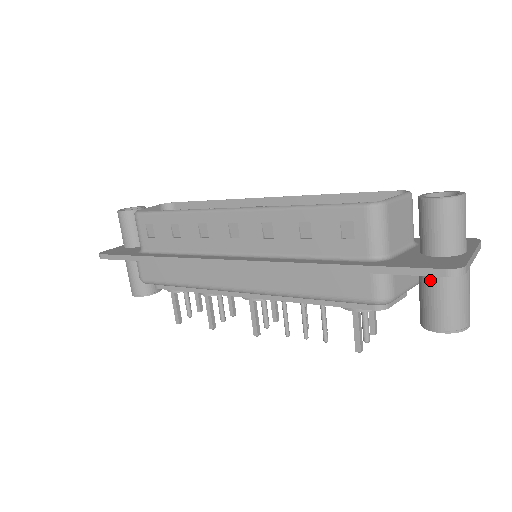
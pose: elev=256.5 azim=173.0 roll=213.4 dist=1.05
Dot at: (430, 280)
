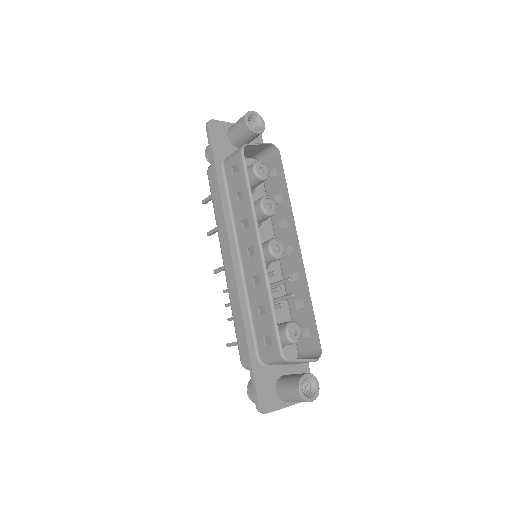
Dot at: occluded
